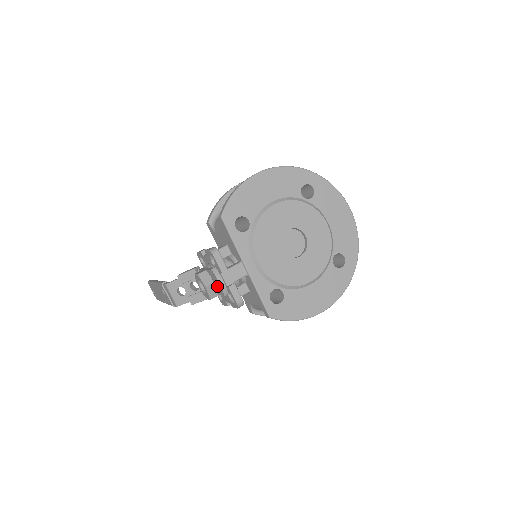
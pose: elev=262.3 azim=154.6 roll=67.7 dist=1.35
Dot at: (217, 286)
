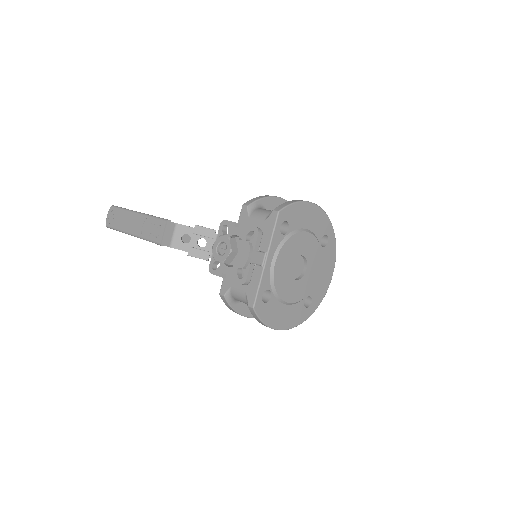
Dot at: (239, 257)
